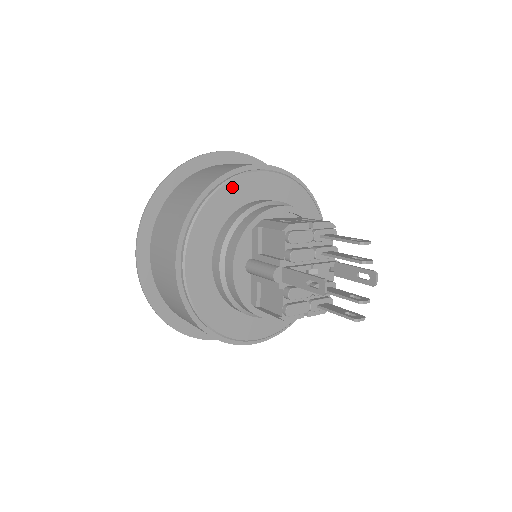
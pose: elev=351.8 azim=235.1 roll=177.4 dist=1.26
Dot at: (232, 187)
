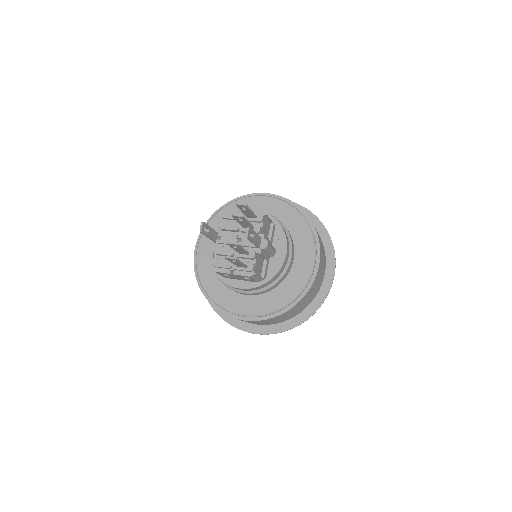
Dot at: occluded
